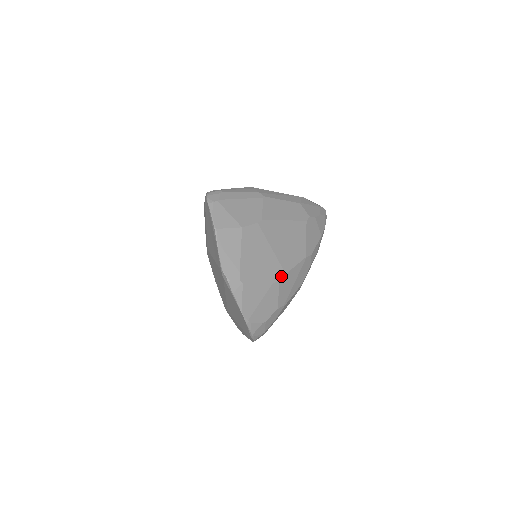
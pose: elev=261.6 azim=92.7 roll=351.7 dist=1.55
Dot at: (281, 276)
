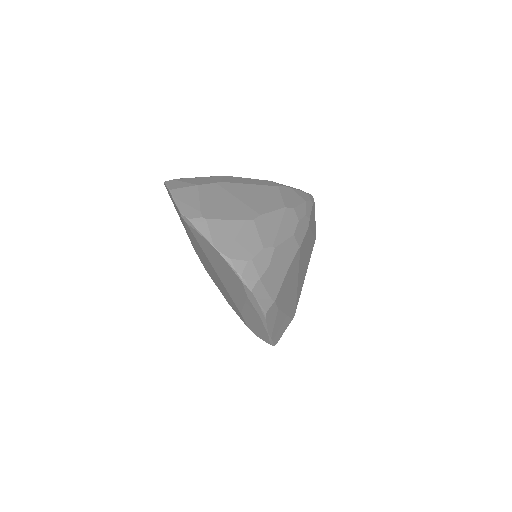
Dot at: (255, 216)
